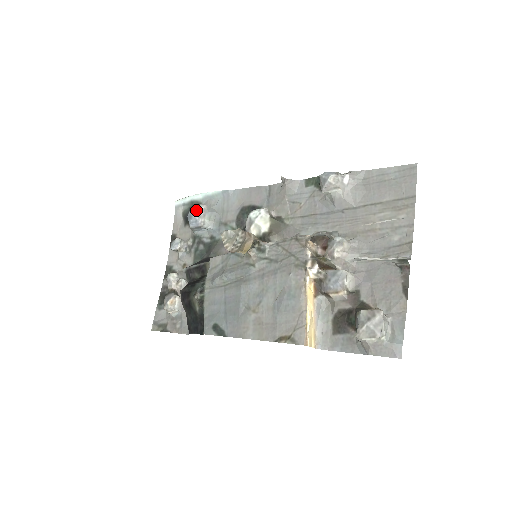
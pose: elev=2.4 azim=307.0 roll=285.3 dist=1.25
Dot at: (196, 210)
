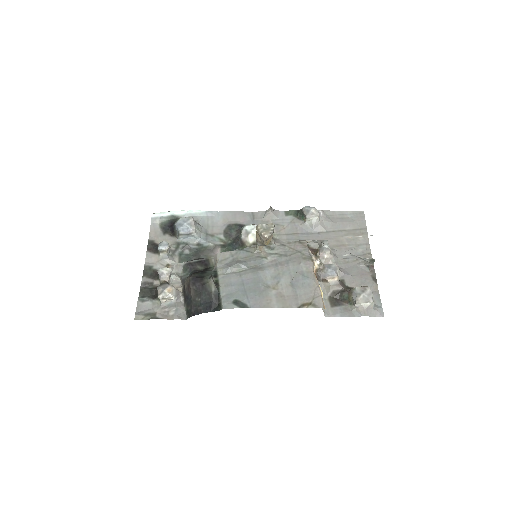
Dot at: (187, 220)
